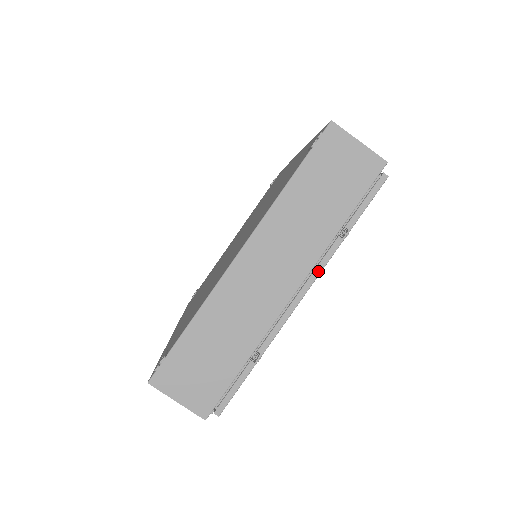
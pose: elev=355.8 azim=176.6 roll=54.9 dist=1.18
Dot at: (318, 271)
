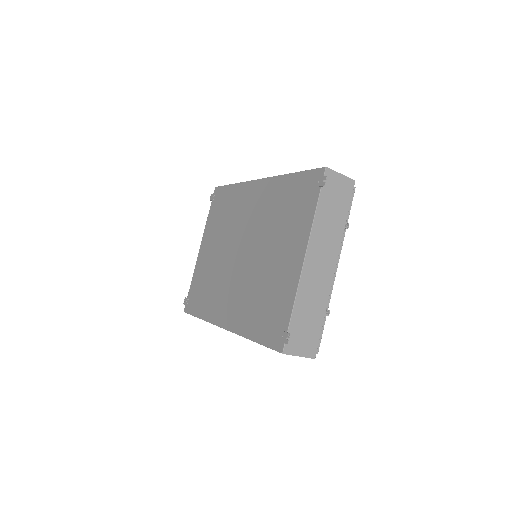
Dot at: (340, 252)
